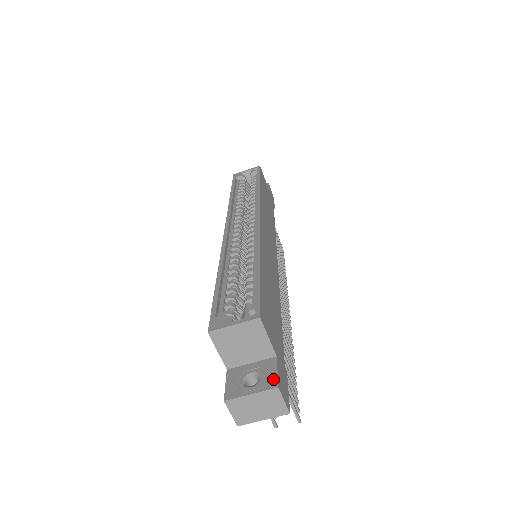
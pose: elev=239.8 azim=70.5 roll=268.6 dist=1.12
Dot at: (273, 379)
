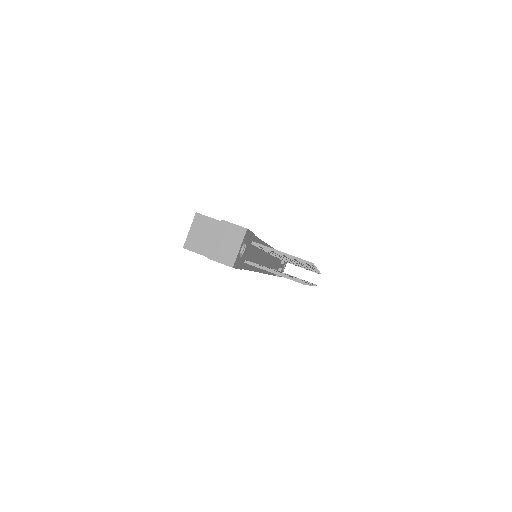
Dot at: occluded
